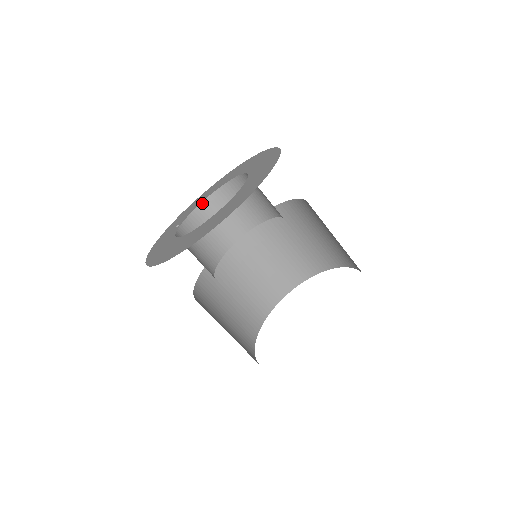
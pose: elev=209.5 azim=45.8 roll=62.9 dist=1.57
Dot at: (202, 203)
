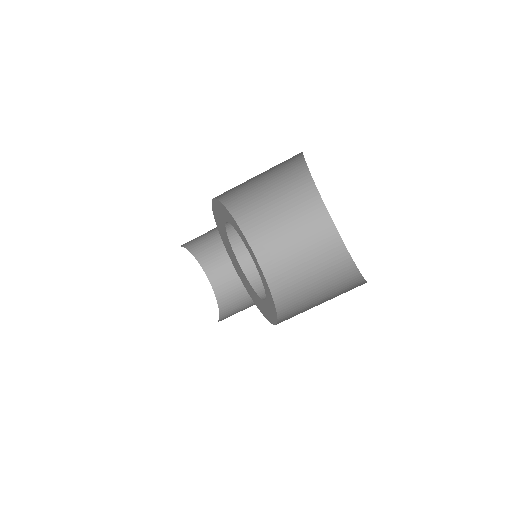
Dot at: (199, 262)
